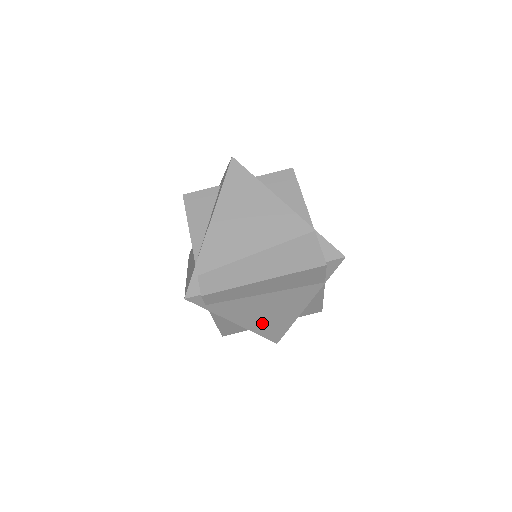
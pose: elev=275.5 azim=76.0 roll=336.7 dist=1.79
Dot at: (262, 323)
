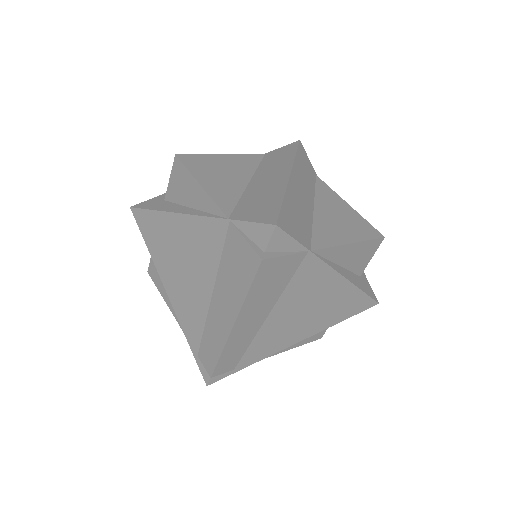
Dot at: (321, 319)
